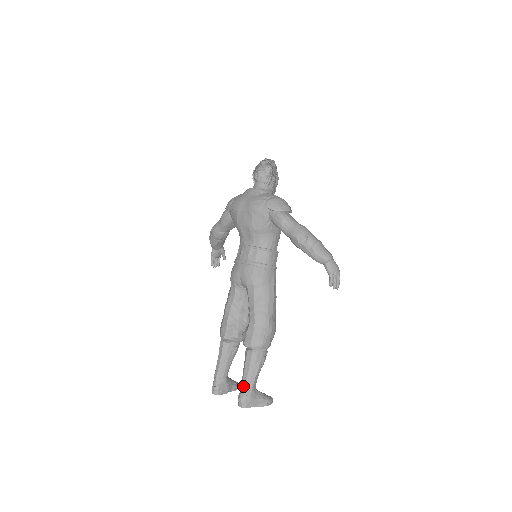
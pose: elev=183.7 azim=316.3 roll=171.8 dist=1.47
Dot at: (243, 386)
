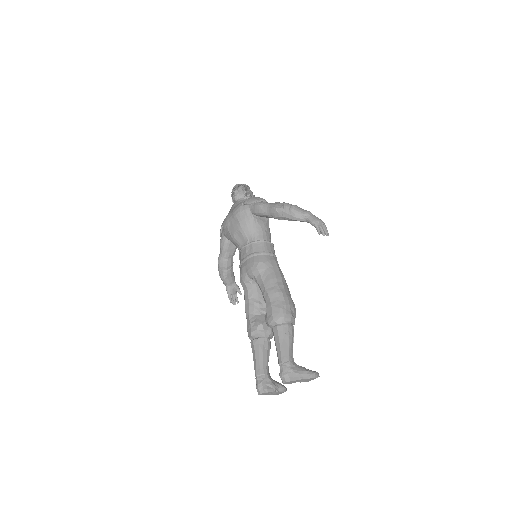
Dot at: (280, 361)
